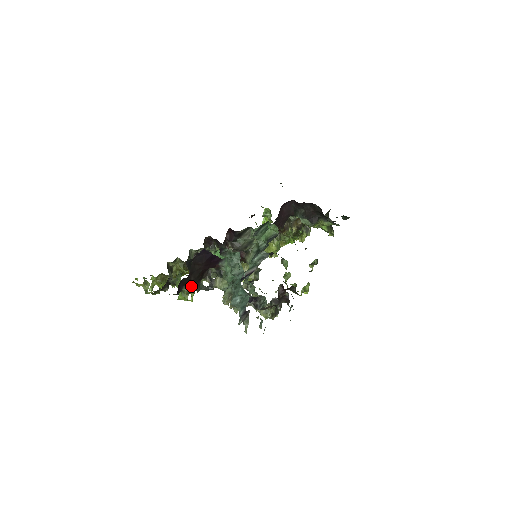
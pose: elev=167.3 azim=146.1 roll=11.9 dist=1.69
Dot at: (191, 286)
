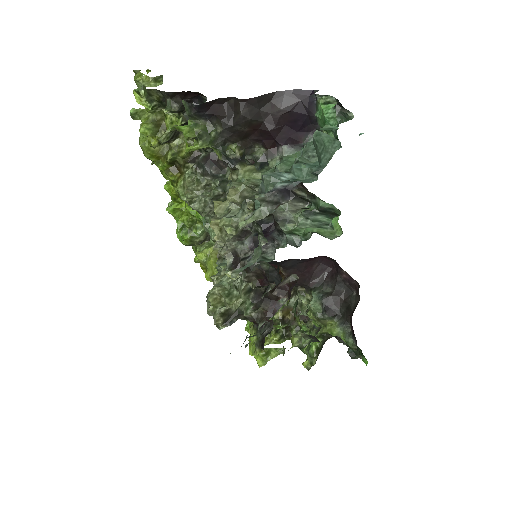
Dot at: (218, 128)
